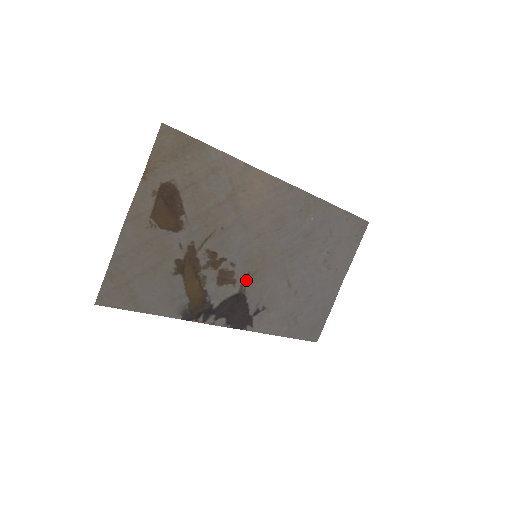
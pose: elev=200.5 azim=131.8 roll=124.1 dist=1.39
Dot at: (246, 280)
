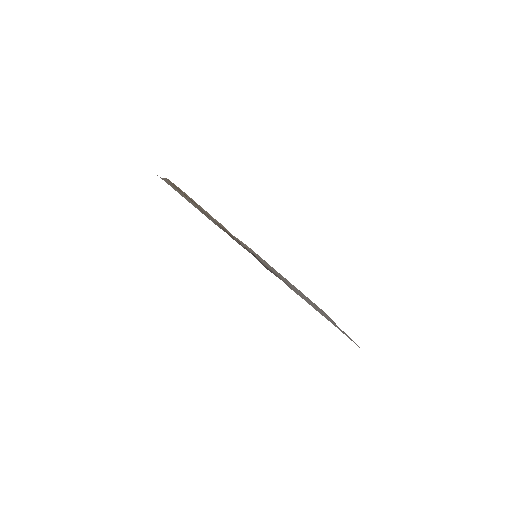
Dot at: occluded
